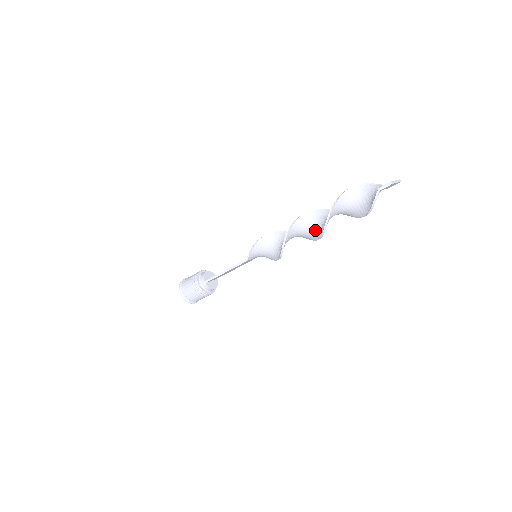
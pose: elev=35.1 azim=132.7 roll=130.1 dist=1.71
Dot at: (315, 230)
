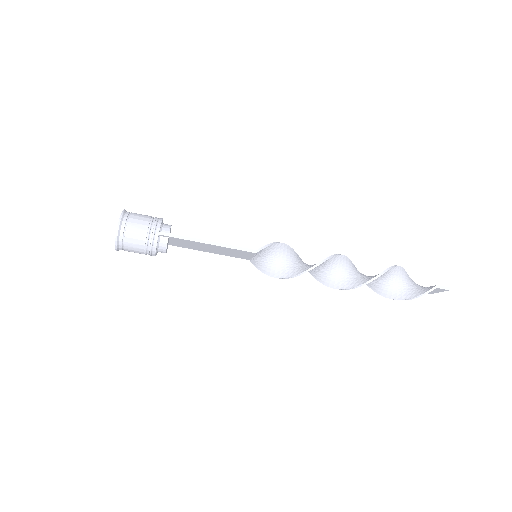
Dot at: (345, 278)
